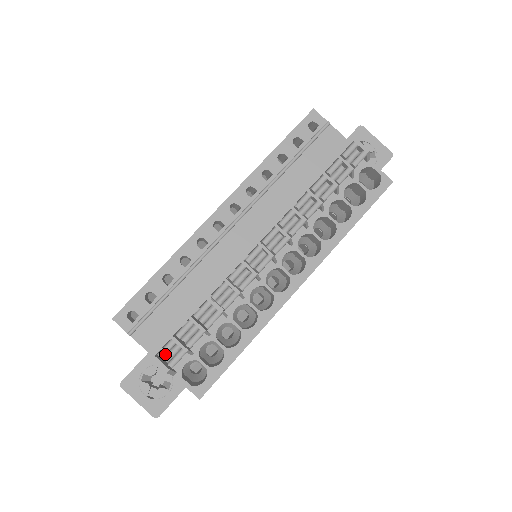
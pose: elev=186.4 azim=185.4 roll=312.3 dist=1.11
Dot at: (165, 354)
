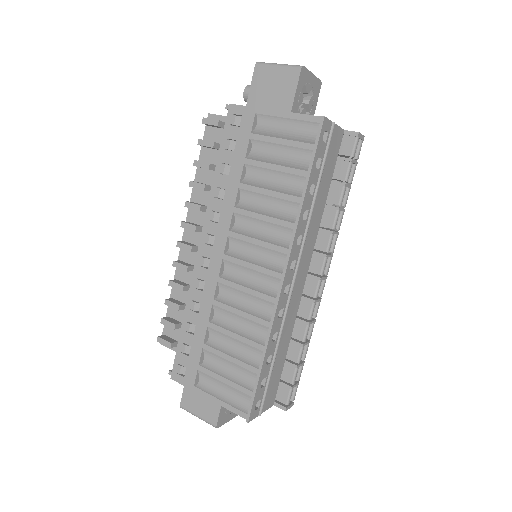
Dot at: (290, 399)
